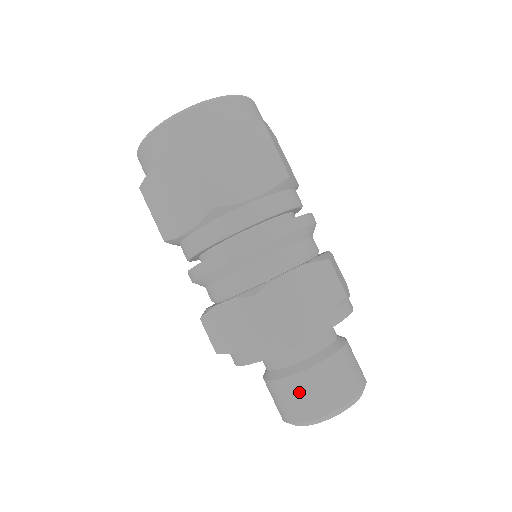
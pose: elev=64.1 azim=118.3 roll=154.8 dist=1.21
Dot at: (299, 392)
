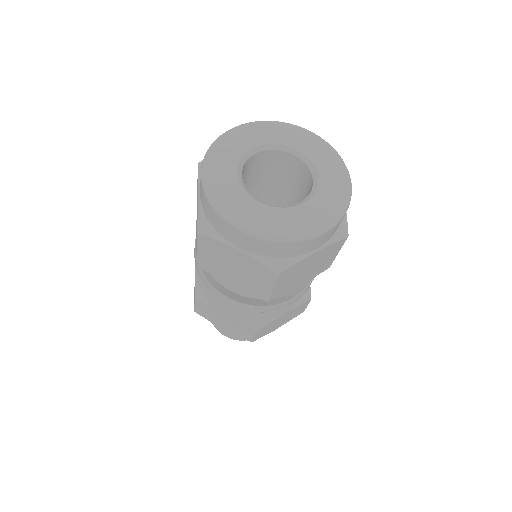
Dot at: occluded
